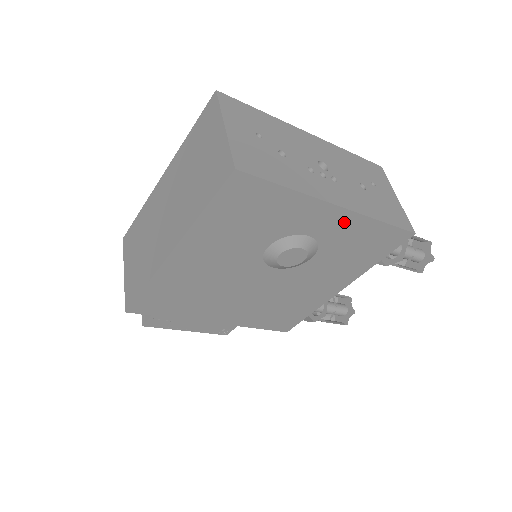
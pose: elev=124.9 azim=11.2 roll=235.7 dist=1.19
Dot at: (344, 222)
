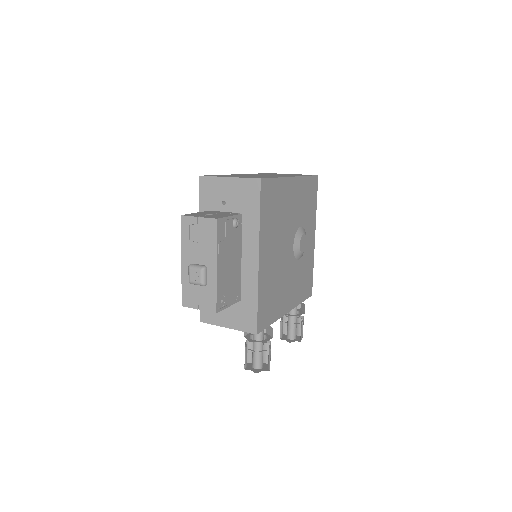
Dot at: (311, 250)
